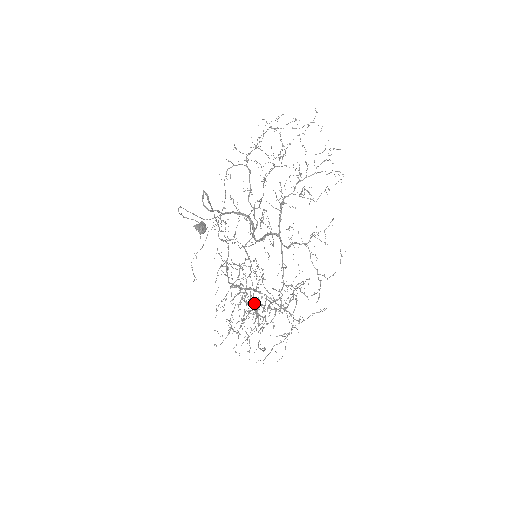
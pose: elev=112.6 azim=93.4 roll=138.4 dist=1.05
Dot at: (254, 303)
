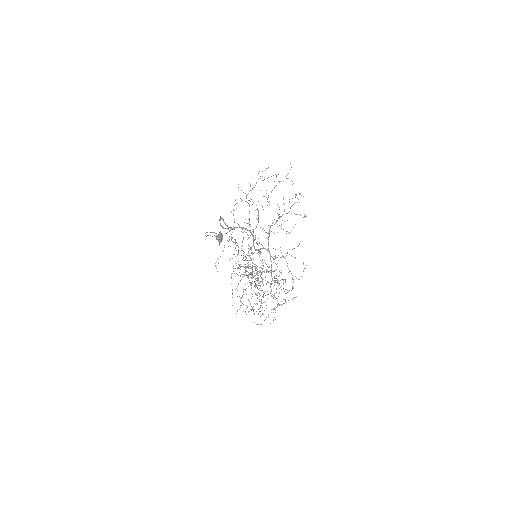
Dot at: occluded
